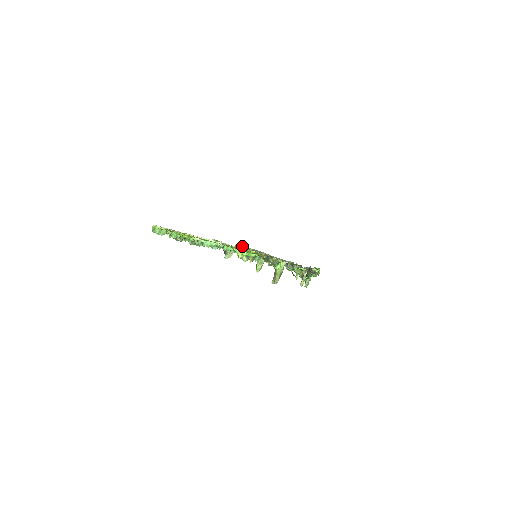
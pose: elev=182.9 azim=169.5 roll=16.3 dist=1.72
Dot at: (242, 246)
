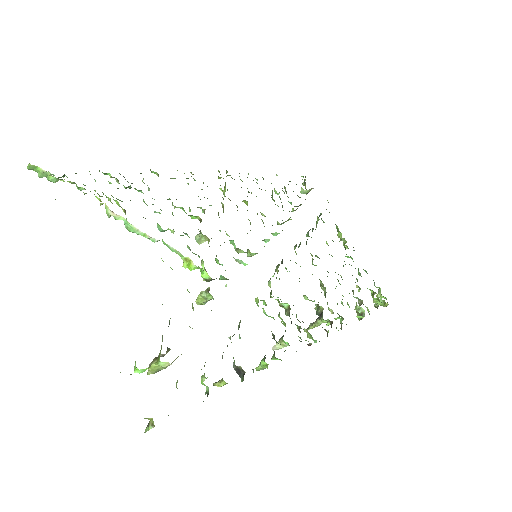
Dot at: occluded
